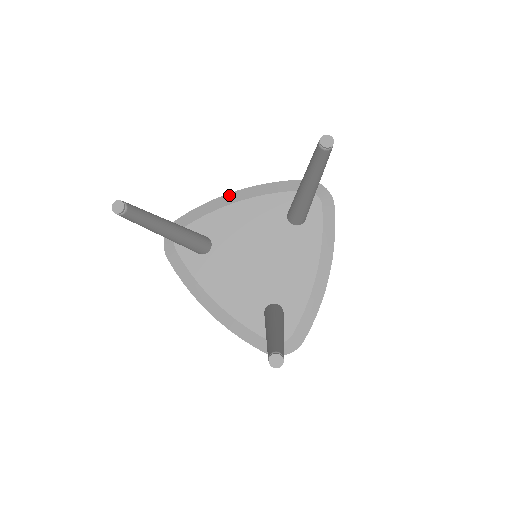
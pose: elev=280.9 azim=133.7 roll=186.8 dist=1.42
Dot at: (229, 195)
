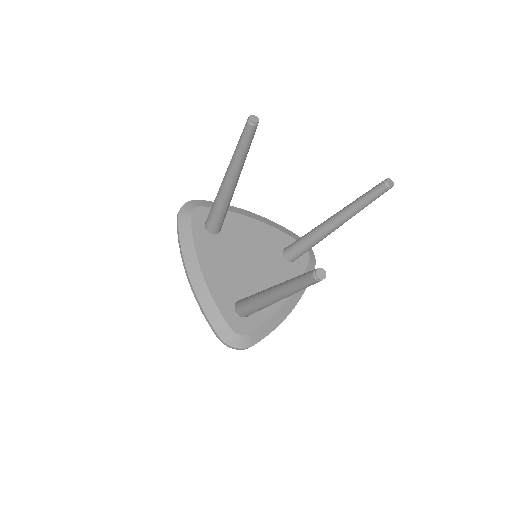
Dot at: (248, 211)
